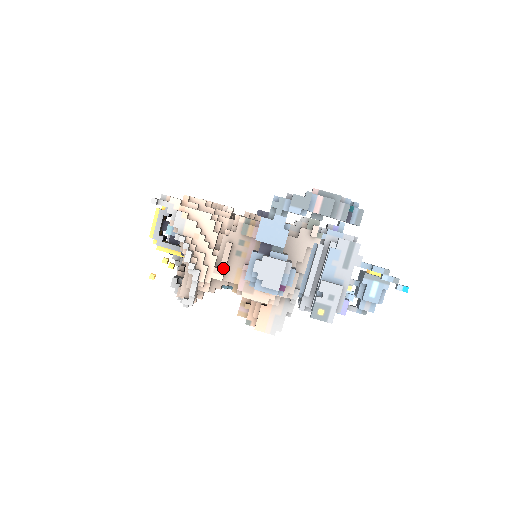
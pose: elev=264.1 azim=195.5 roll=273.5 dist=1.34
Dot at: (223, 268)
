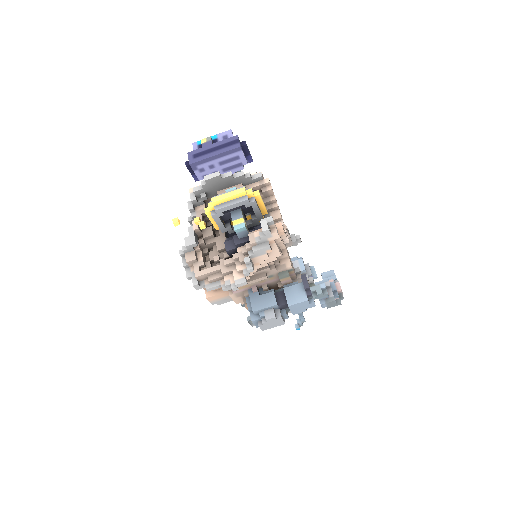
Dot at: (244, 285)
